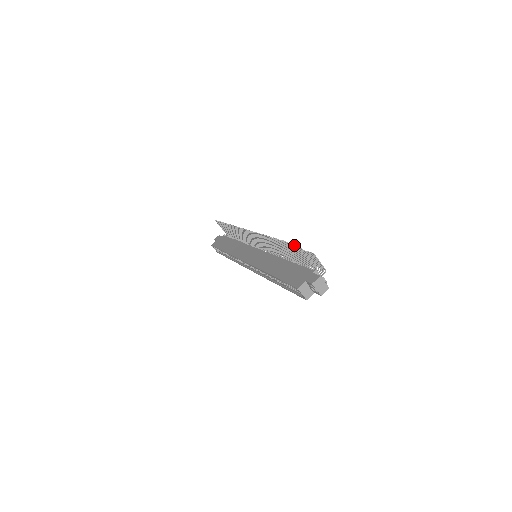
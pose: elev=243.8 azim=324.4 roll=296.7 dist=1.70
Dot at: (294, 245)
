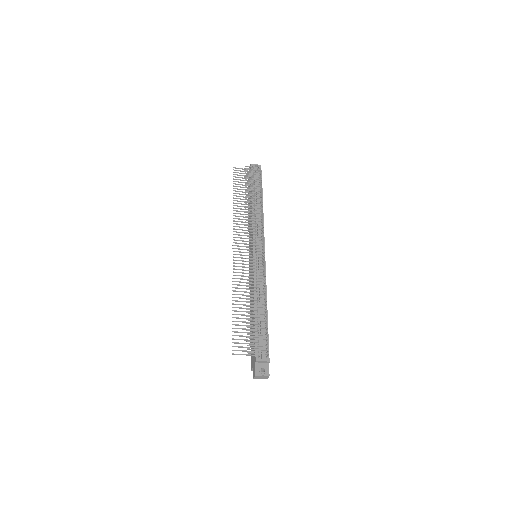
Dot at: (234, 343)
